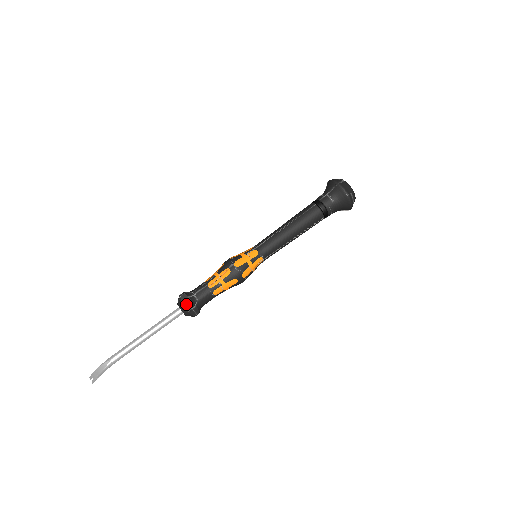
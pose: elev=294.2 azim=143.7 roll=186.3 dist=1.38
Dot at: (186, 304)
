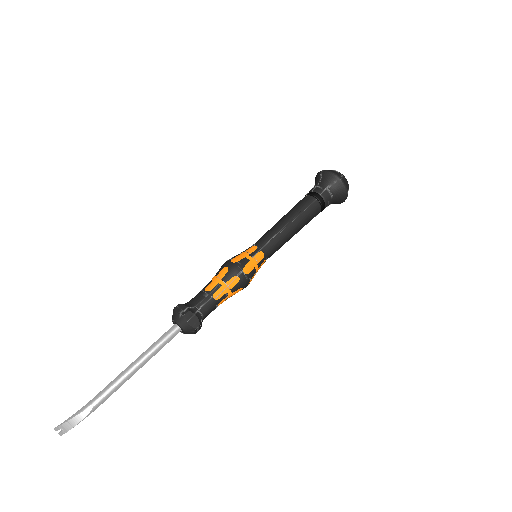
Dot at: (192, 324)
